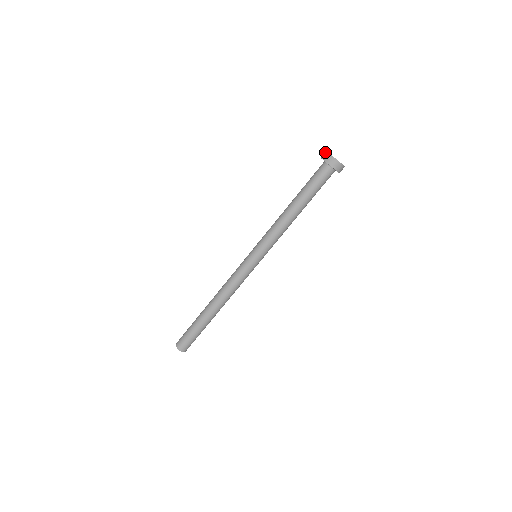
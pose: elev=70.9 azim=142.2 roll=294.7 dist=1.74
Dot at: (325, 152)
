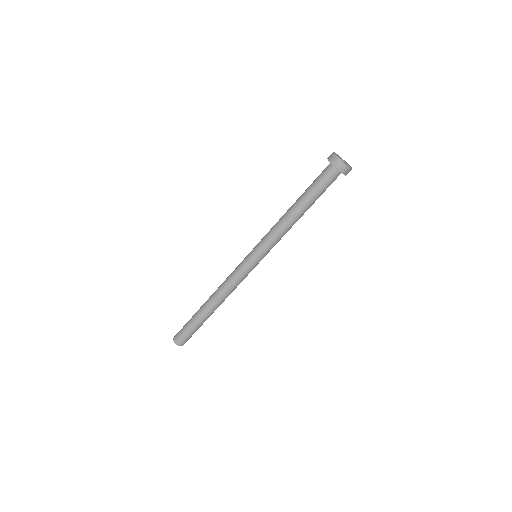
Dot at: occluded
